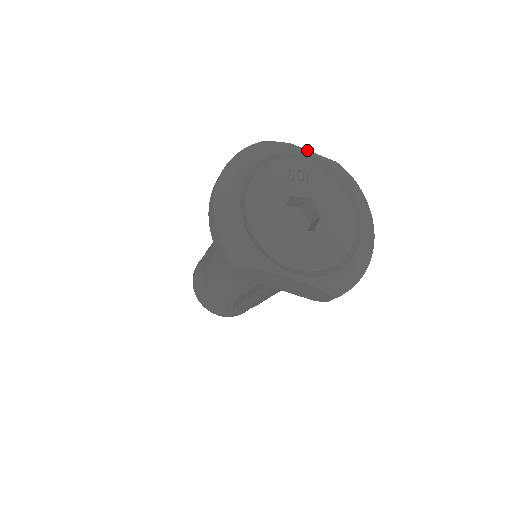
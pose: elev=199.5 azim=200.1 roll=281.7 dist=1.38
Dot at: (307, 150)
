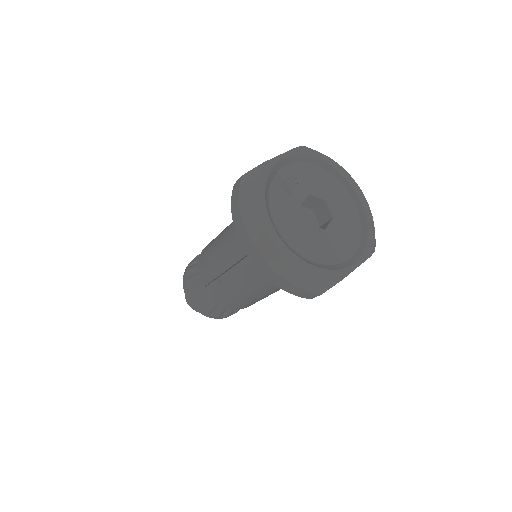
Dot at: (276, 157)
